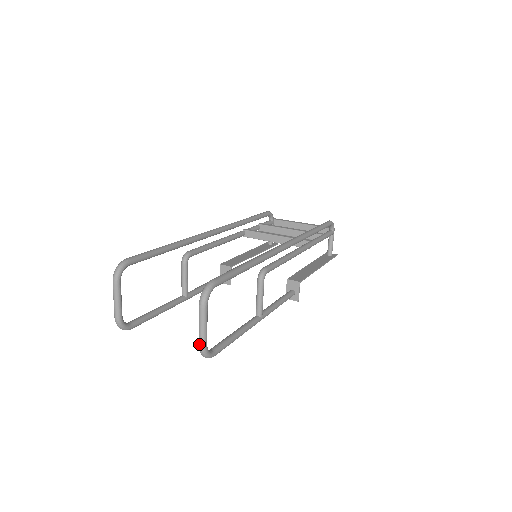
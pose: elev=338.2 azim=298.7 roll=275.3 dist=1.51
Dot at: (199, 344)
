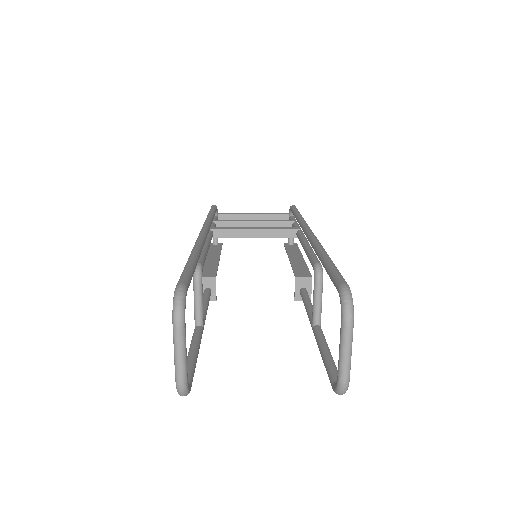
Dot at: (343, 378)
